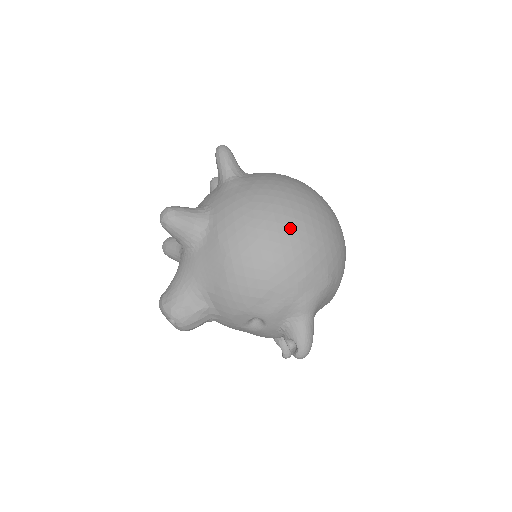
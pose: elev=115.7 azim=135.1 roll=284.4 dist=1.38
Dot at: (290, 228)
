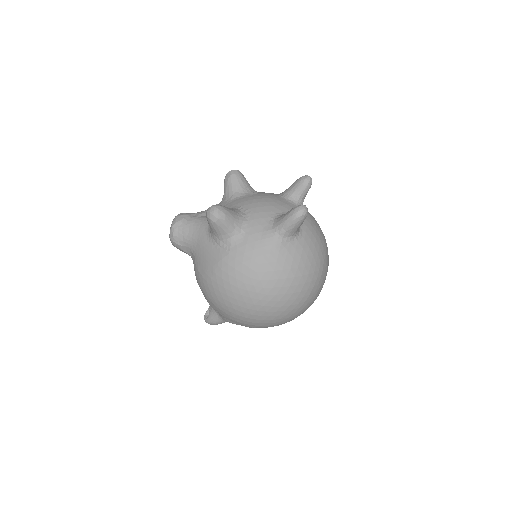
Dot at: (254, 307)
